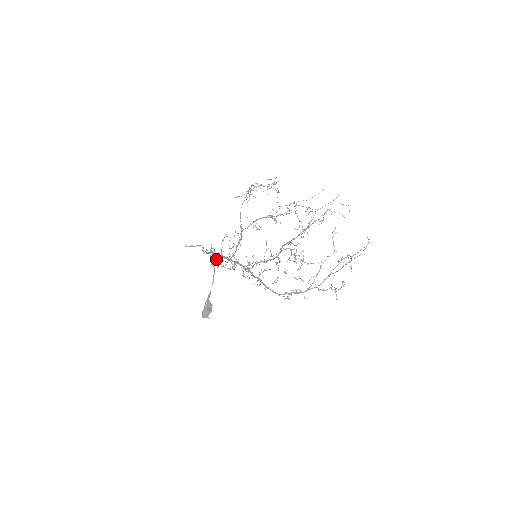
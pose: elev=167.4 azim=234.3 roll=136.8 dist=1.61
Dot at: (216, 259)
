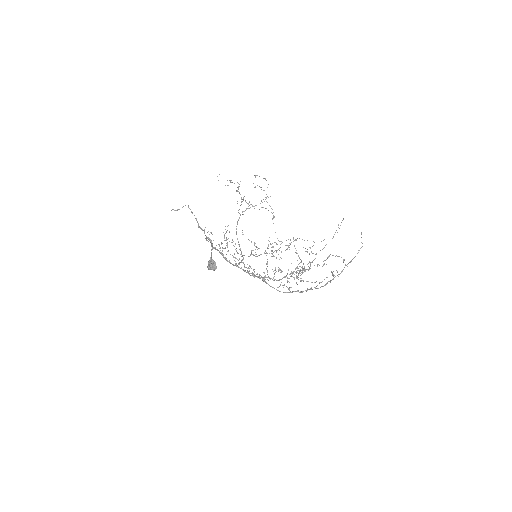
Dot at: occluded
